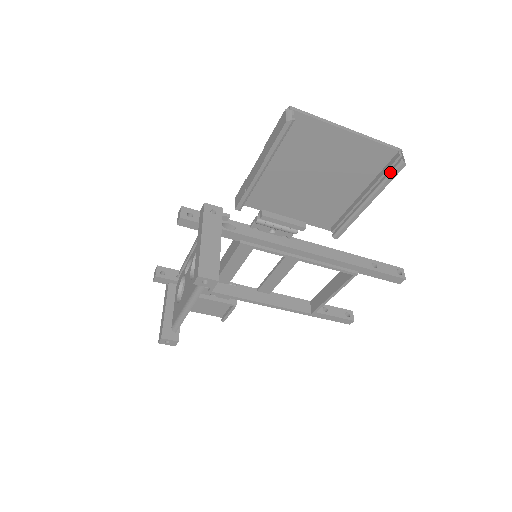
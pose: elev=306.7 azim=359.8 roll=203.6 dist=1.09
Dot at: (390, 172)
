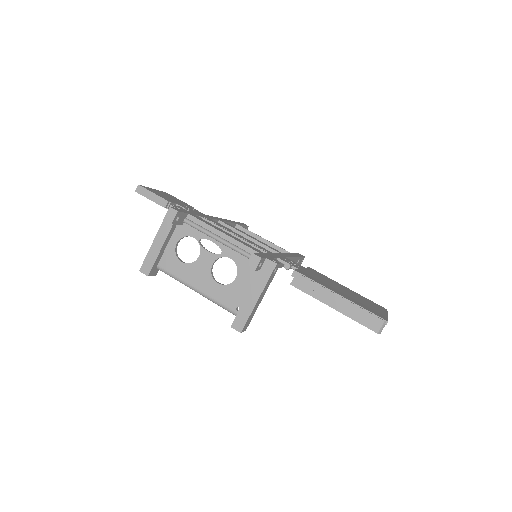
Dot at: occluded
